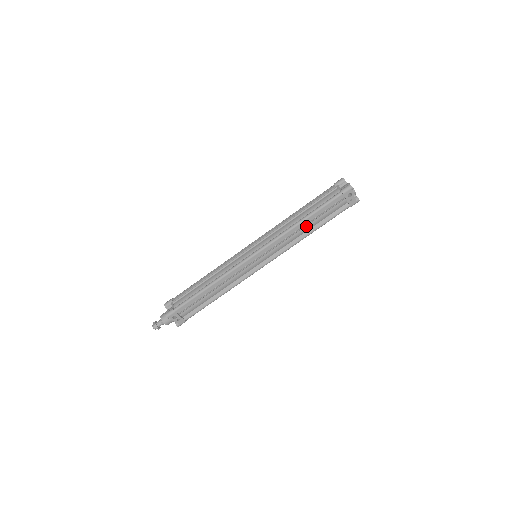
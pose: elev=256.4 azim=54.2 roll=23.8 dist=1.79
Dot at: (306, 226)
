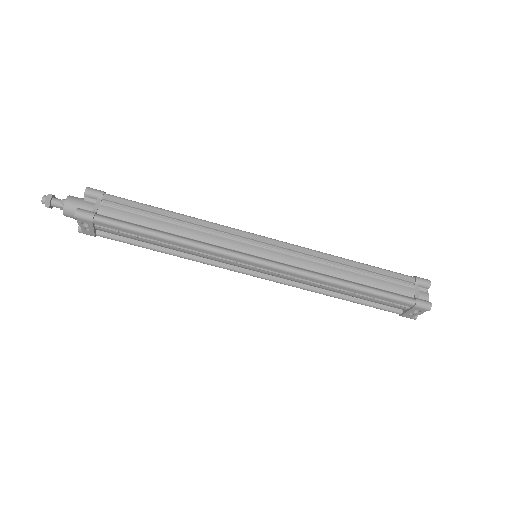
Dot at: (342, 290)
